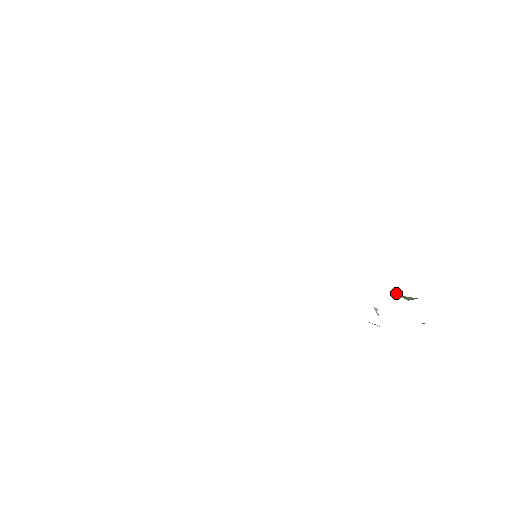
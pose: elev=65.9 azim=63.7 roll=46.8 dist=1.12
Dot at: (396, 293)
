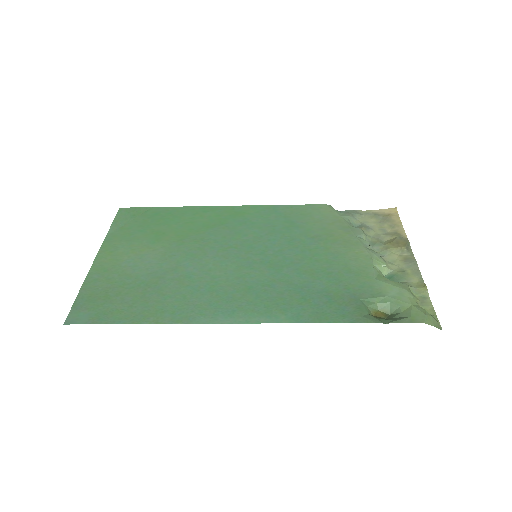
Dot at: (379, 305)
